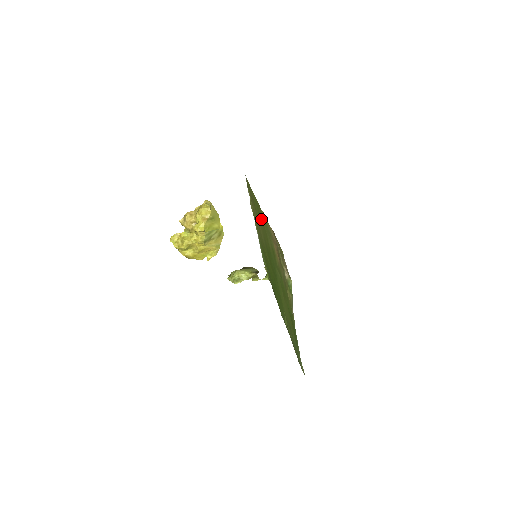
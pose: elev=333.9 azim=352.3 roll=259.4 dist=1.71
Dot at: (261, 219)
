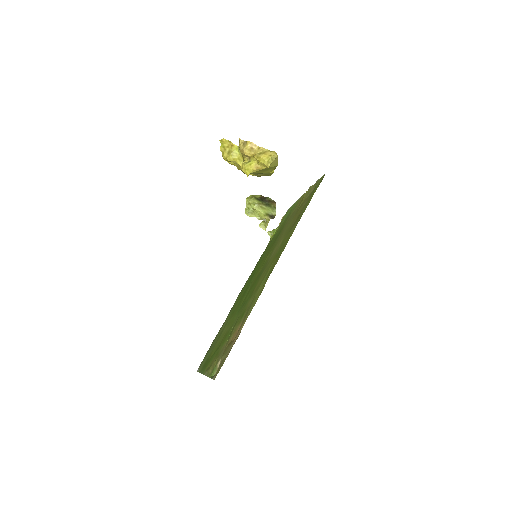
Dot at: (271, 267)
